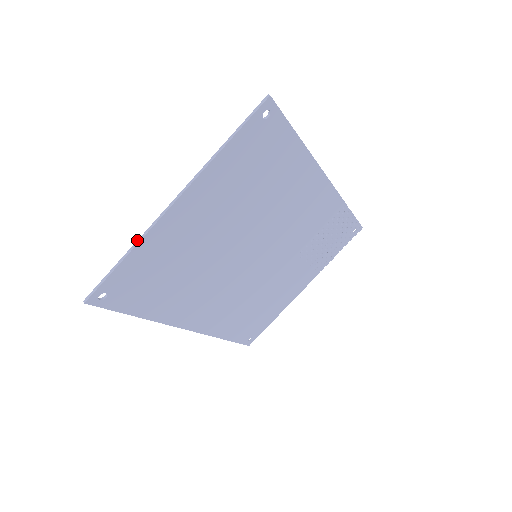
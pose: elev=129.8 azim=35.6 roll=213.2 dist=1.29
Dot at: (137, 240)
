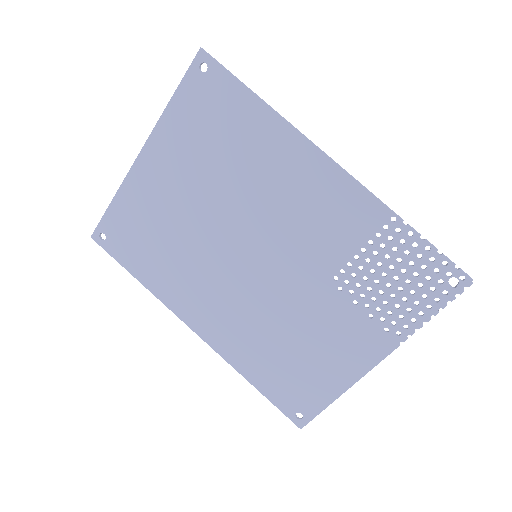
Dot at: (121, 187)
